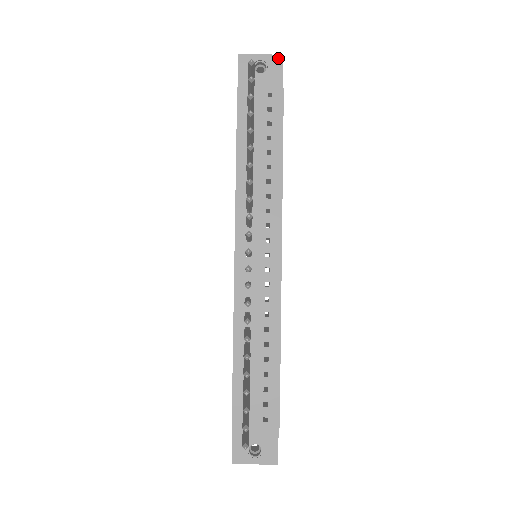
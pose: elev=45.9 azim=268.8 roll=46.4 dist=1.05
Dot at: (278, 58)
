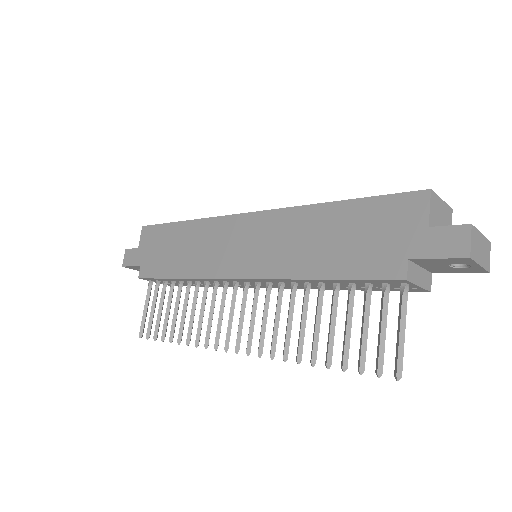
Dot at: (482, 272)
